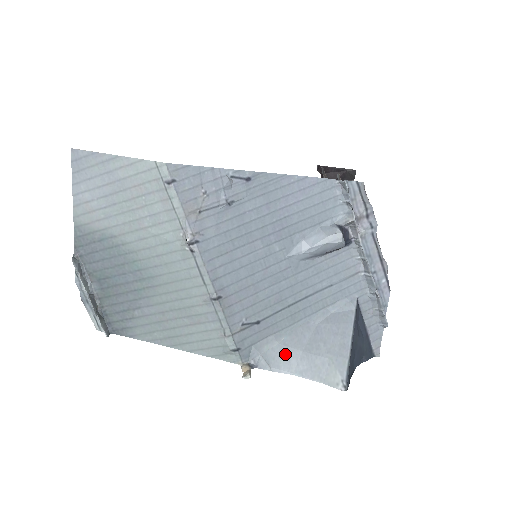
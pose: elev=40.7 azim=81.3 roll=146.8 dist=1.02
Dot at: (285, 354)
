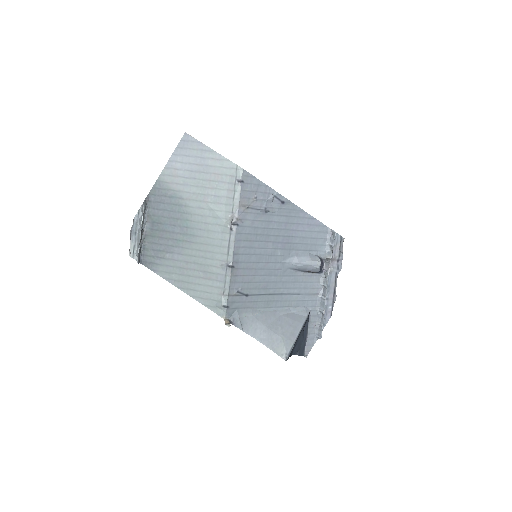
Dot at: (255, 324)
